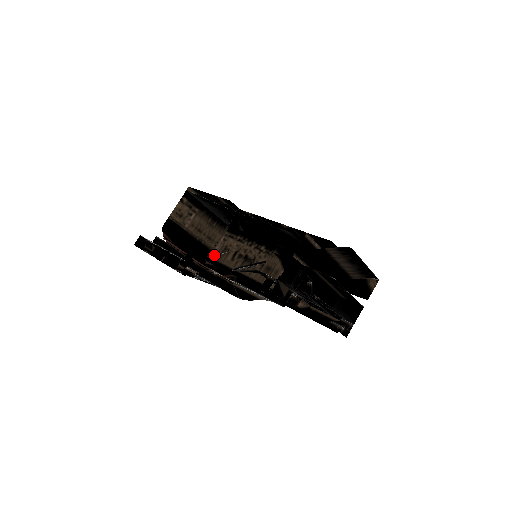
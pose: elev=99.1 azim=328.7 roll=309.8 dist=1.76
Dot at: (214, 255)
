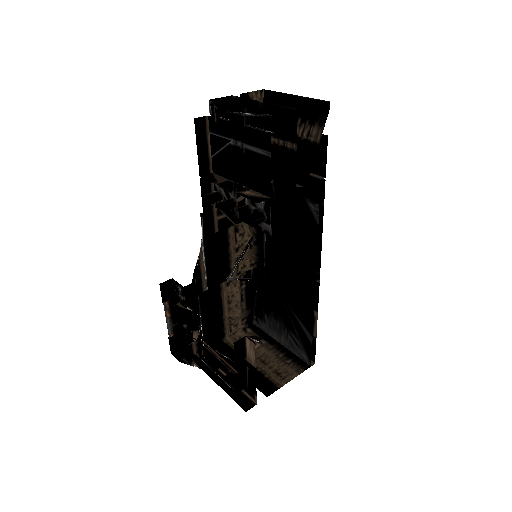
Dot at: occluded
